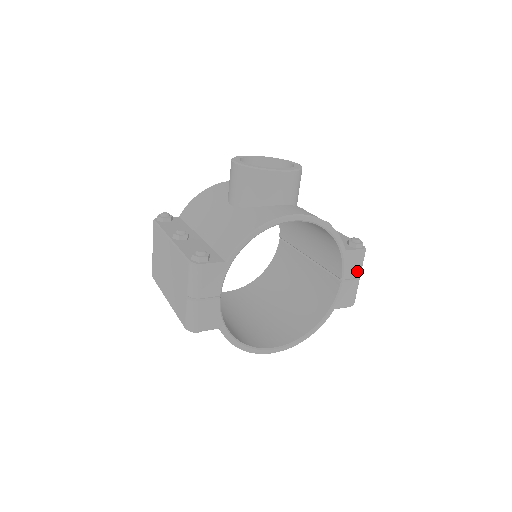
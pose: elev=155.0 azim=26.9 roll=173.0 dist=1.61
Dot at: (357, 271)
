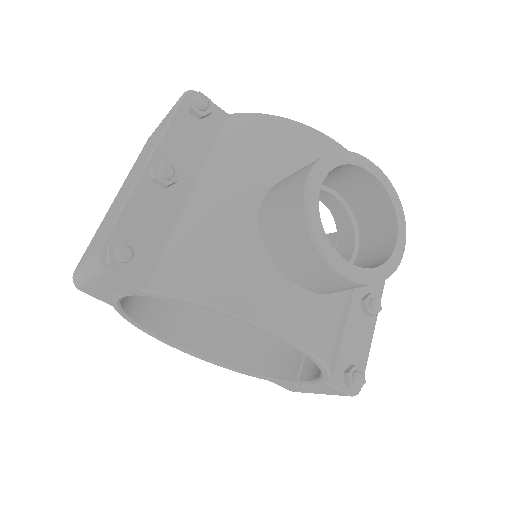
Dot at: (324, 392)
